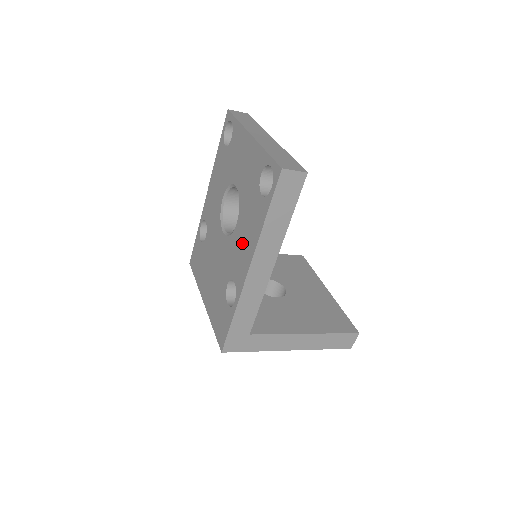
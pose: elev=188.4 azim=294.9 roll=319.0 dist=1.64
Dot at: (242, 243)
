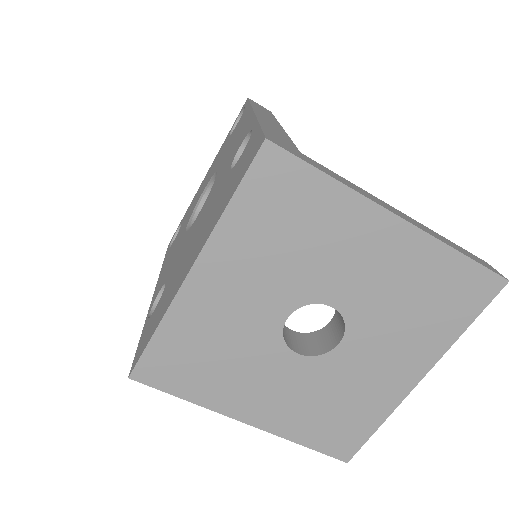
Dot at: (233, 145)
